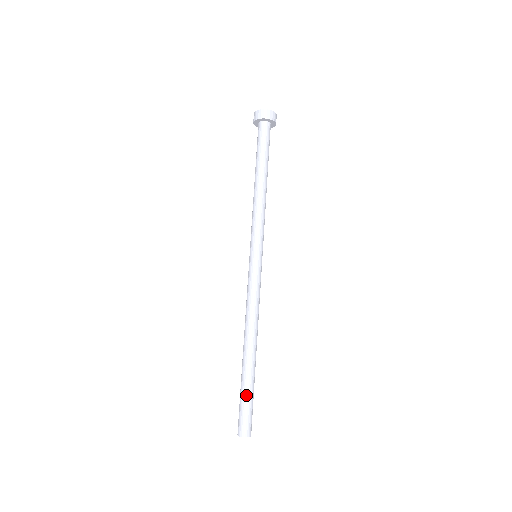
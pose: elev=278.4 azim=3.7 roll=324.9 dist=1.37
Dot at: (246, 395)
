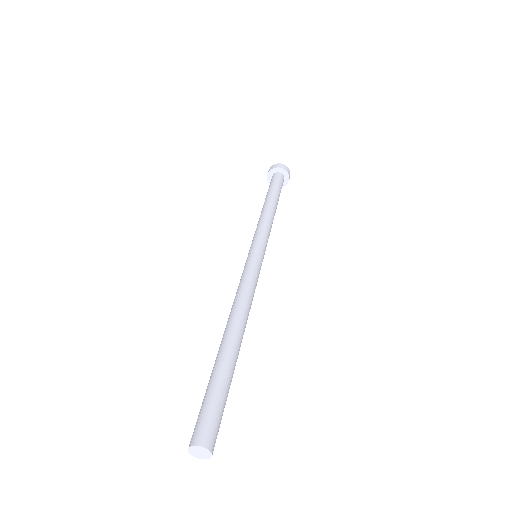
Dot at: (224, 388)
